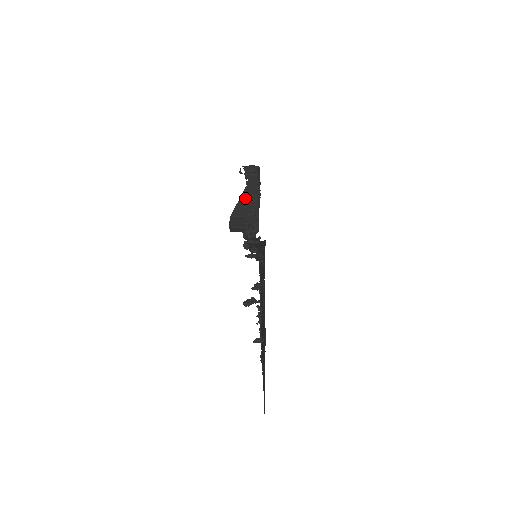
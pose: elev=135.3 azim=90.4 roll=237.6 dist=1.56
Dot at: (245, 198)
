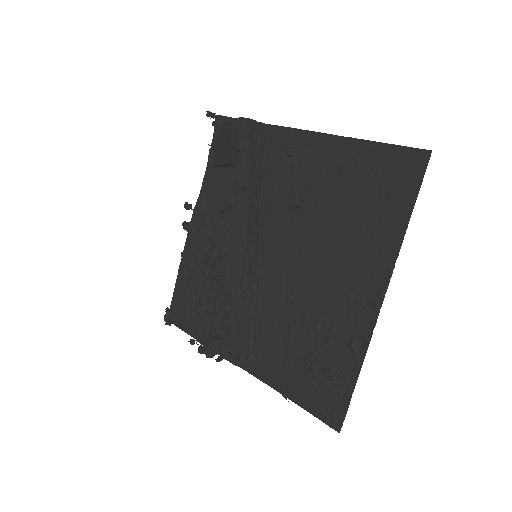
Dot at: occluded
